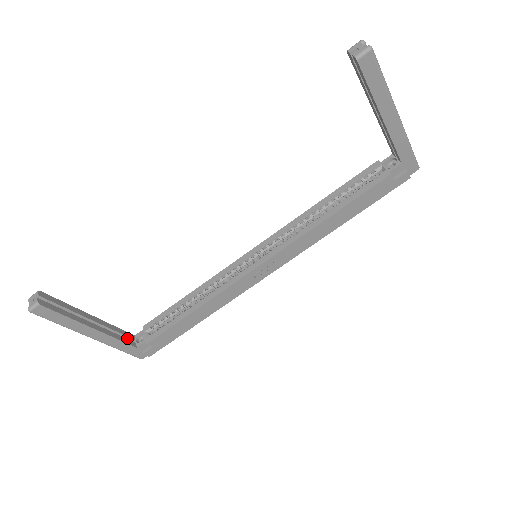
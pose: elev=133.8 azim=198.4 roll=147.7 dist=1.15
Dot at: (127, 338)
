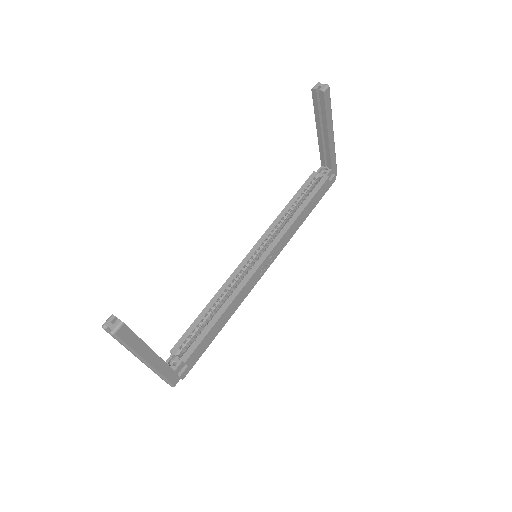
Dot at: occluded
